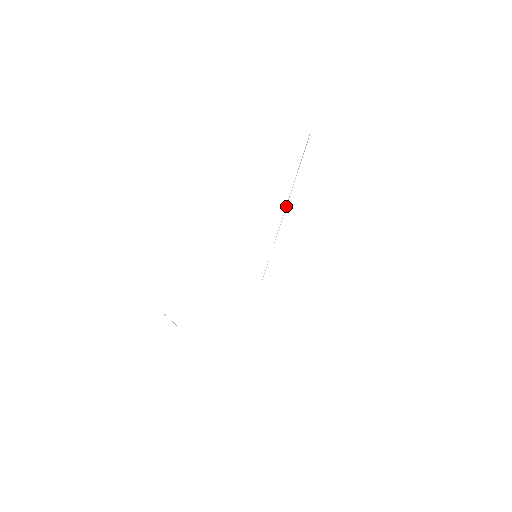
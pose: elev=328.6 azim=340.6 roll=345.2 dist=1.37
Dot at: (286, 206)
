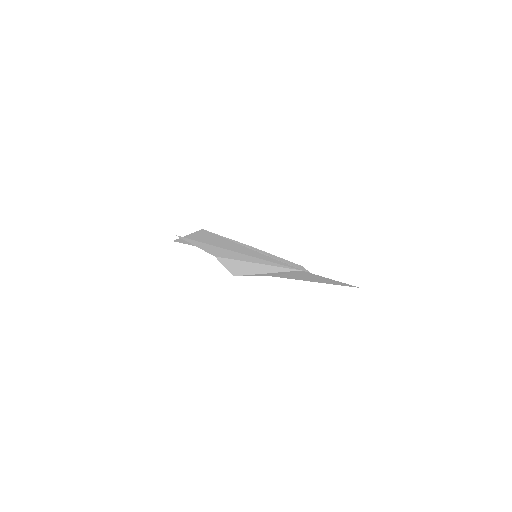
Dot at: occluded
